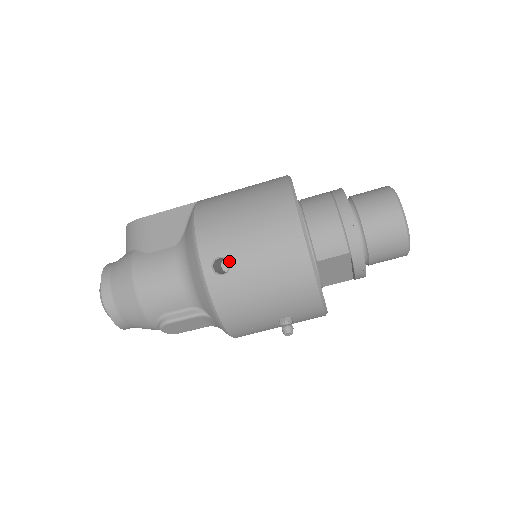
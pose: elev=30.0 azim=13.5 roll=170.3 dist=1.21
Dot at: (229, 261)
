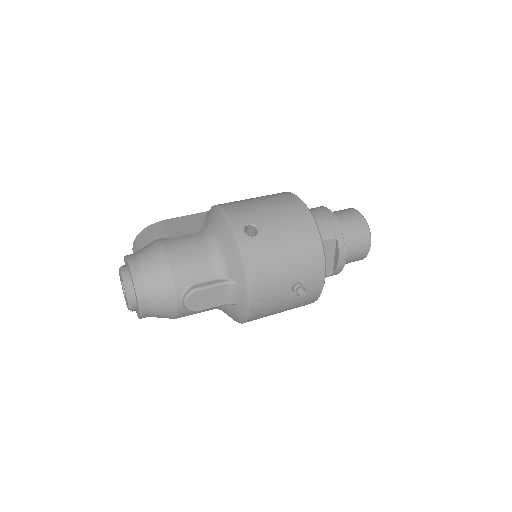
Dot at: (257, 227)
